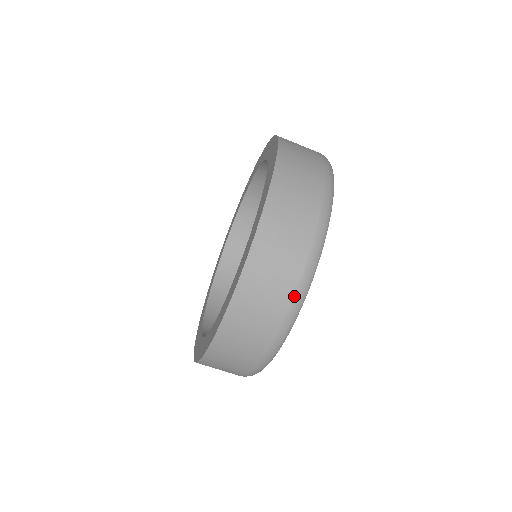
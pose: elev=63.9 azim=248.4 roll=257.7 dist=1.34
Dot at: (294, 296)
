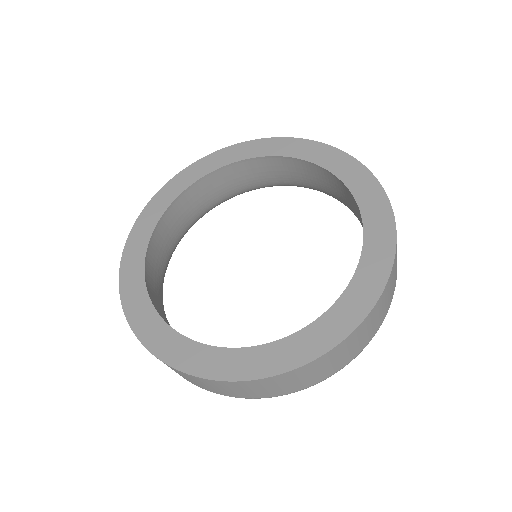
Dot at: occluded
